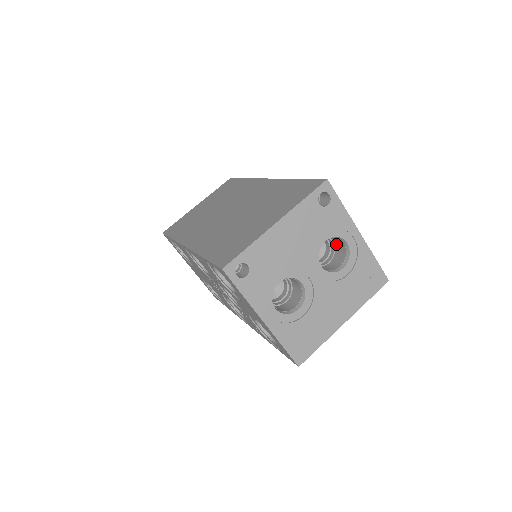
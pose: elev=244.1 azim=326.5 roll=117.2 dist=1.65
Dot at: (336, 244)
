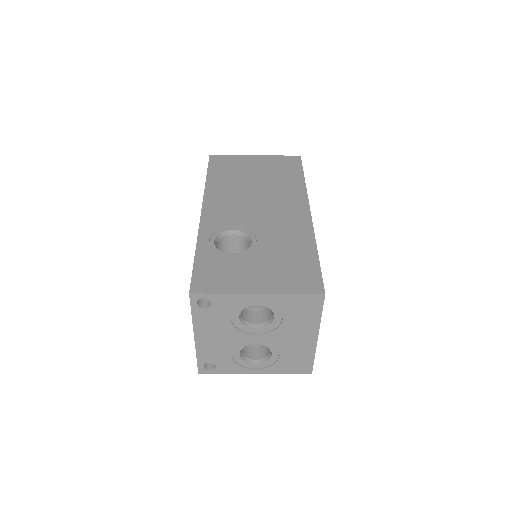
Dot at: occluded
